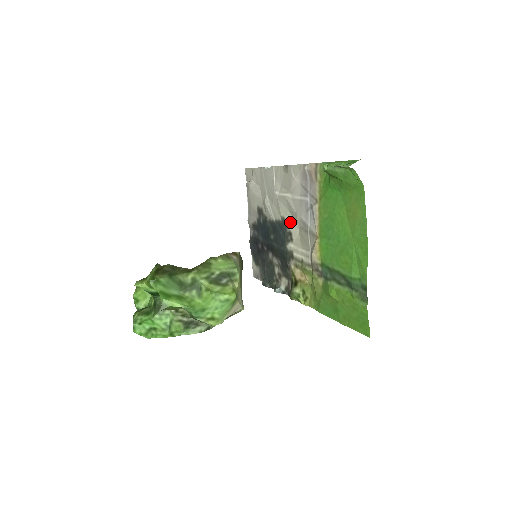
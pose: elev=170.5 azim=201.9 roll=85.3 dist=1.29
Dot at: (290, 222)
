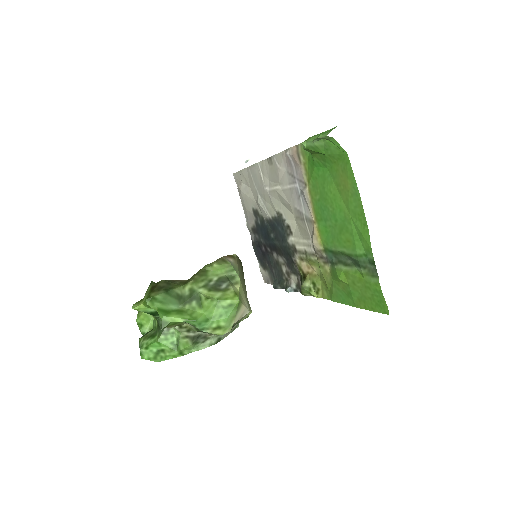
Dot at: (286, 215)
